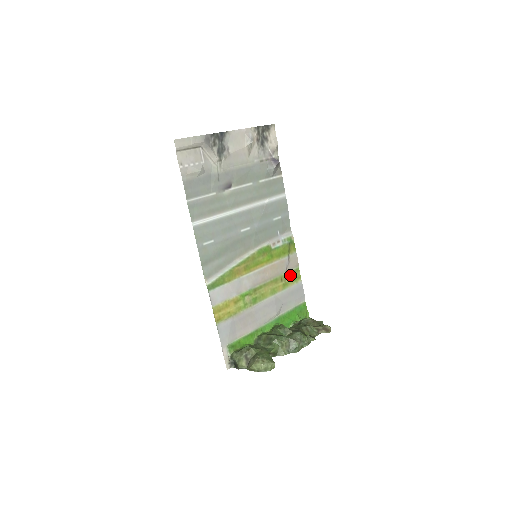
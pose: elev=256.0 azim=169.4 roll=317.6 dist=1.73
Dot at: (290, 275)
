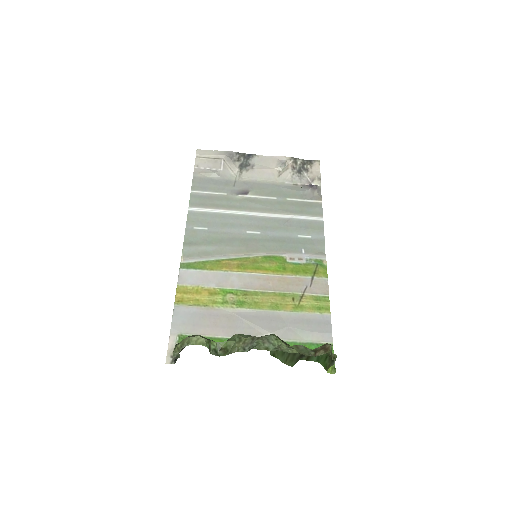
Dot at: (310, 300)
